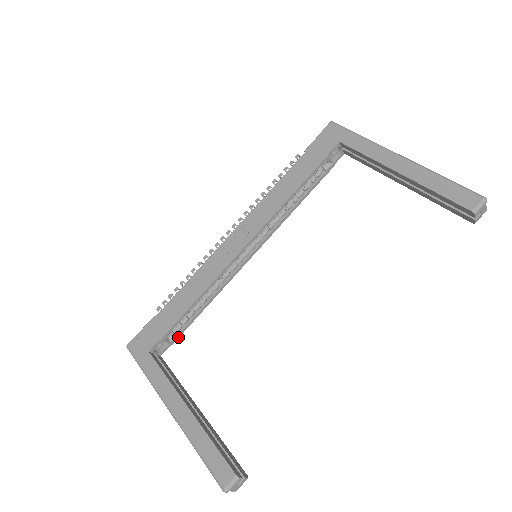
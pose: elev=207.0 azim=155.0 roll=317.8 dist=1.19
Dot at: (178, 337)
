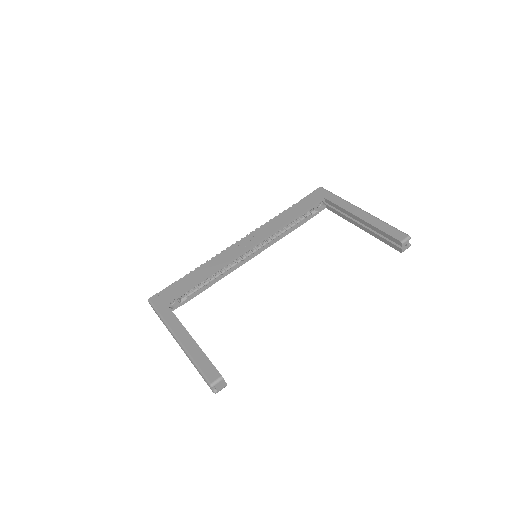
Dot at: (187, 301)
